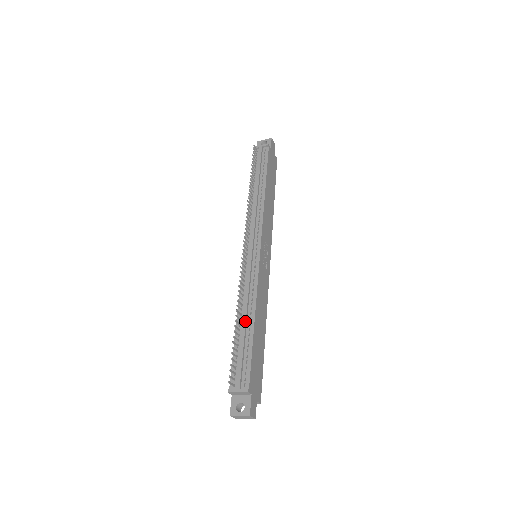
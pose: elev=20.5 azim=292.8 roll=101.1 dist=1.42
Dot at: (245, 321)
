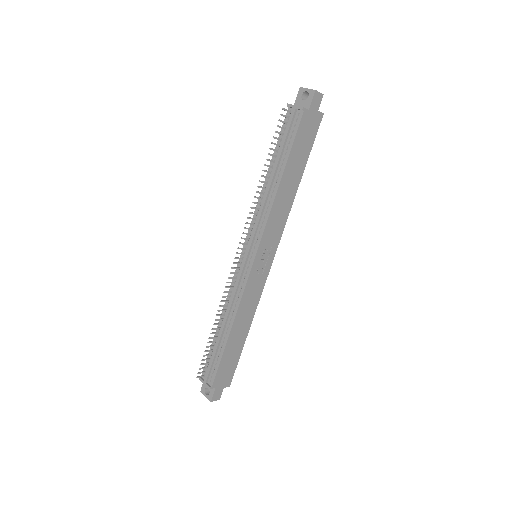
Dot at: (222, 329)
